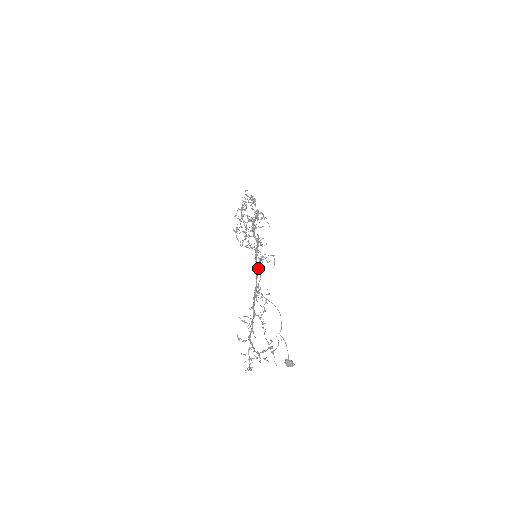
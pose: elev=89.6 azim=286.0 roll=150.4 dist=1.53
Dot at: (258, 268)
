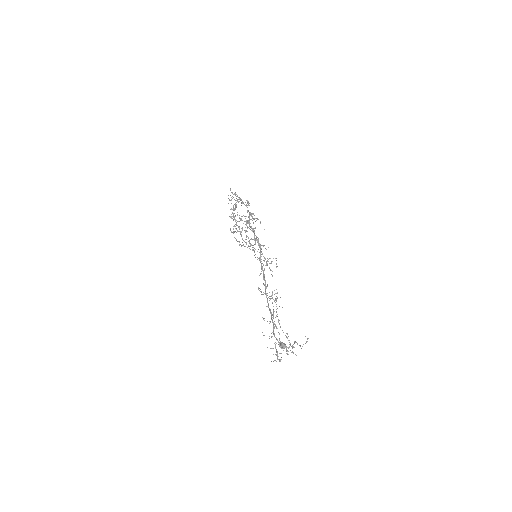
Dot at: occluded
